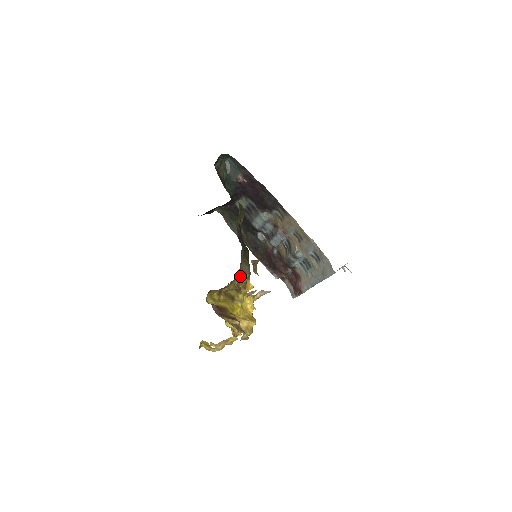
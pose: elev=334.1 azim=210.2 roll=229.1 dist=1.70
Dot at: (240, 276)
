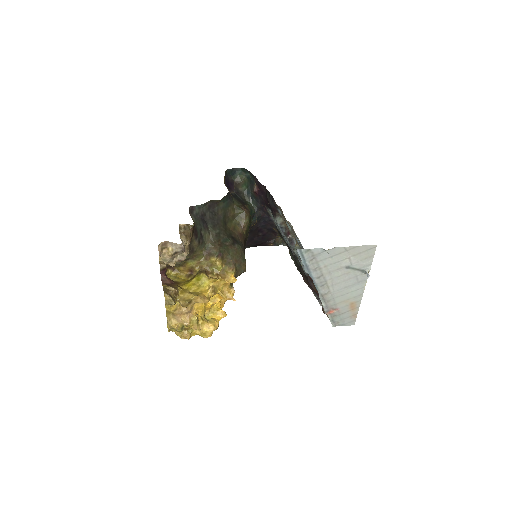
Dot at: (206, 258)
